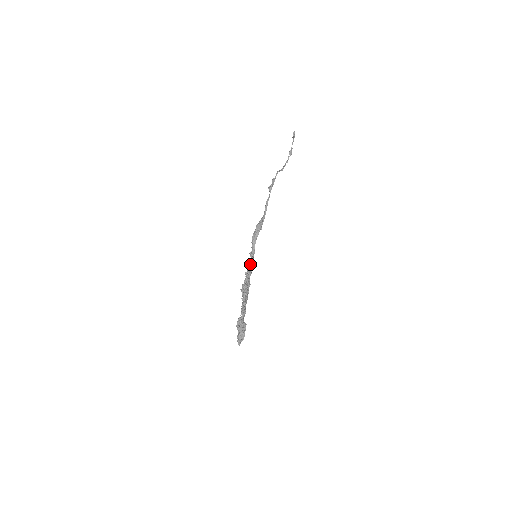
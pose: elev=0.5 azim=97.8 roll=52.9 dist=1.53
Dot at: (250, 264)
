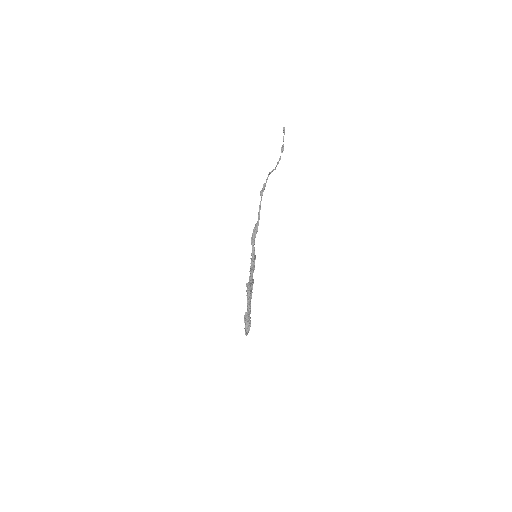
Dot at: (252, 263)
